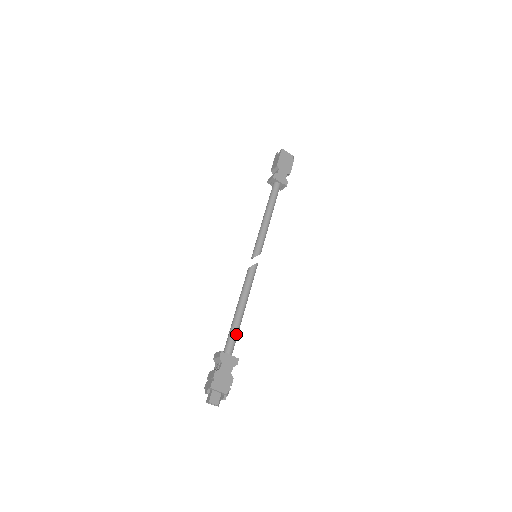
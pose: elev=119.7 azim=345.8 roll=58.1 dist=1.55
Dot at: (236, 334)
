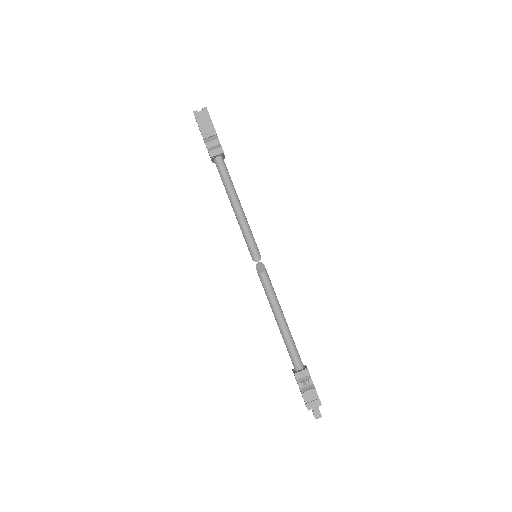
Dot at: (295, 345)
